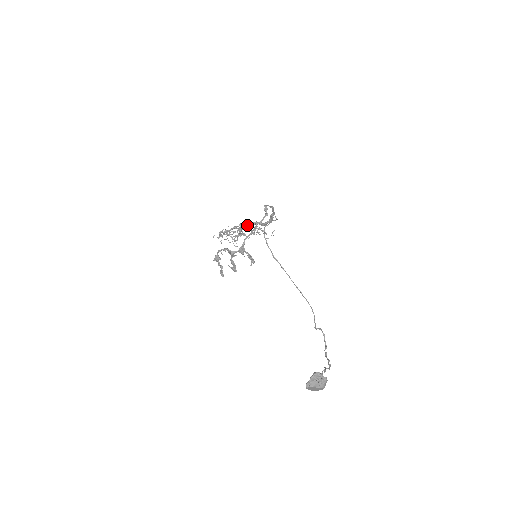
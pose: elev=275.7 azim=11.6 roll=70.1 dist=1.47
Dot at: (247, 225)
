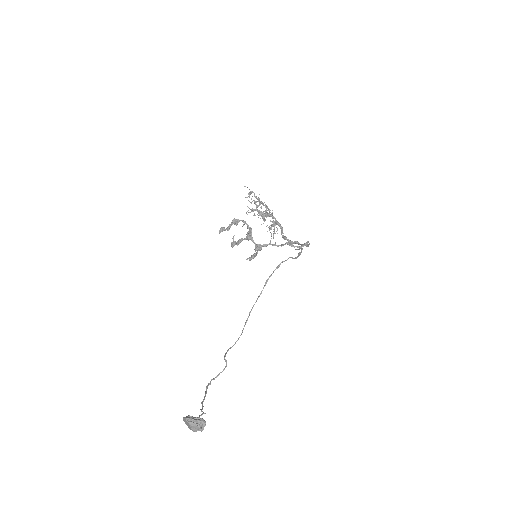
Dot at: (275, 220)
